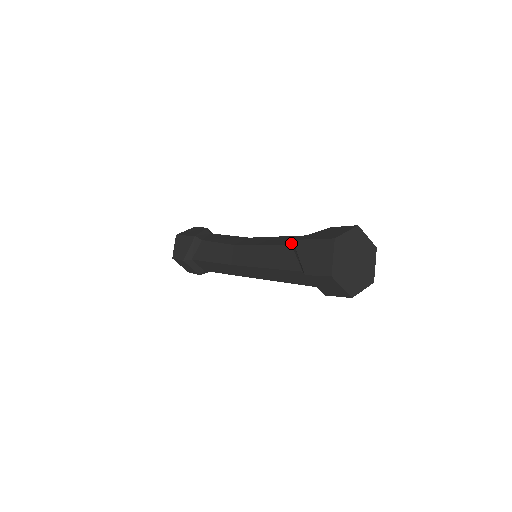
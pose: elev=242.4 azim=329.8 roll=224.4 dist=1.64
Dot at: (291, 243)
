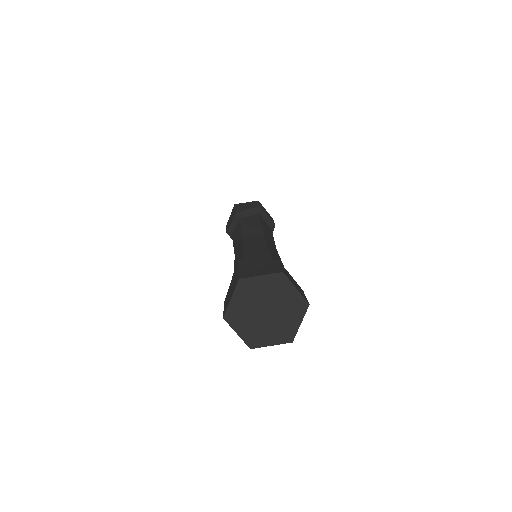
Dot at: occluded
